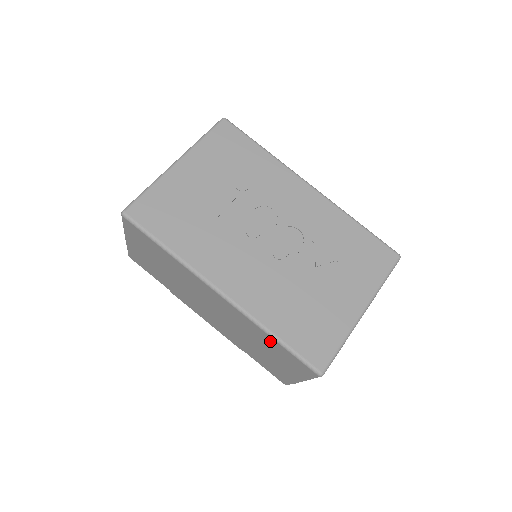
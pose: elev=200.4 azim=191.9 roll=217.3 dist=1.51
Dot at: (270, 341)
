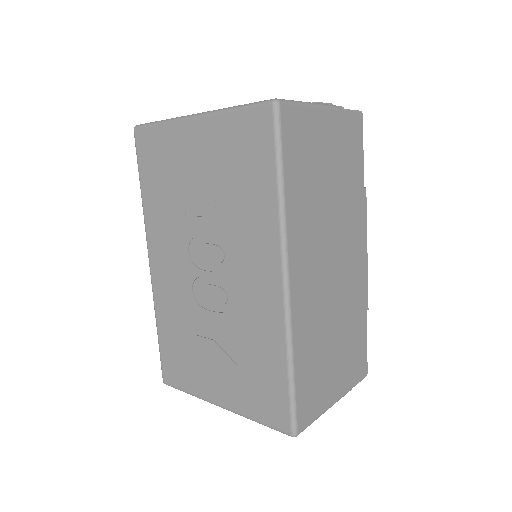
Dot at: occluded
